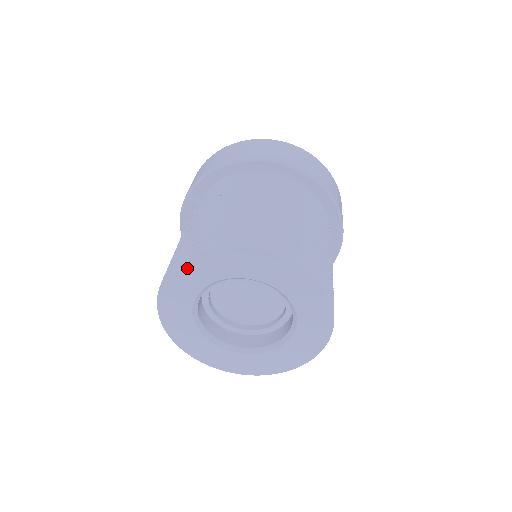
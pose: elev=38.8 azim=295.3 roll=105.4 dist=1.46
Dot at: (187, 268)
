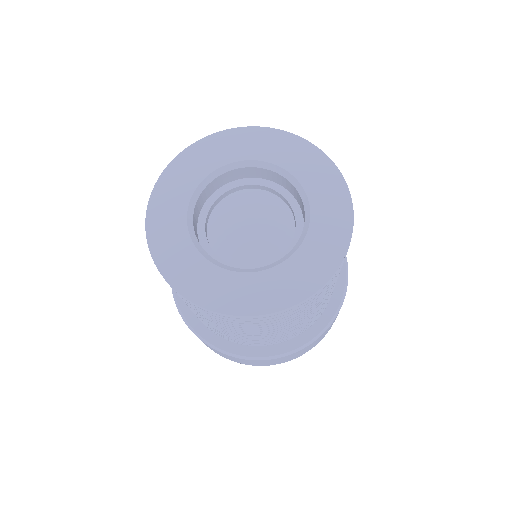
Dot at: (202, 148)
